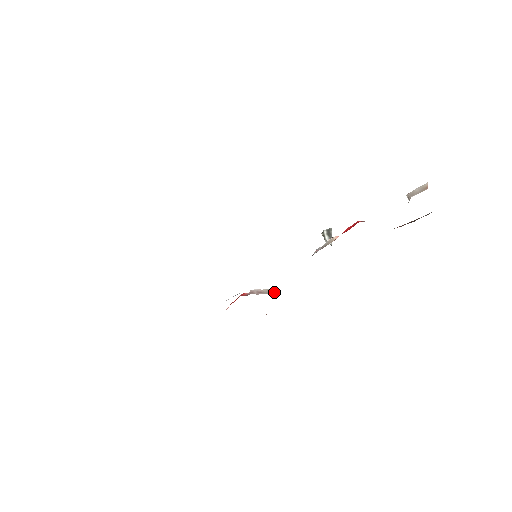
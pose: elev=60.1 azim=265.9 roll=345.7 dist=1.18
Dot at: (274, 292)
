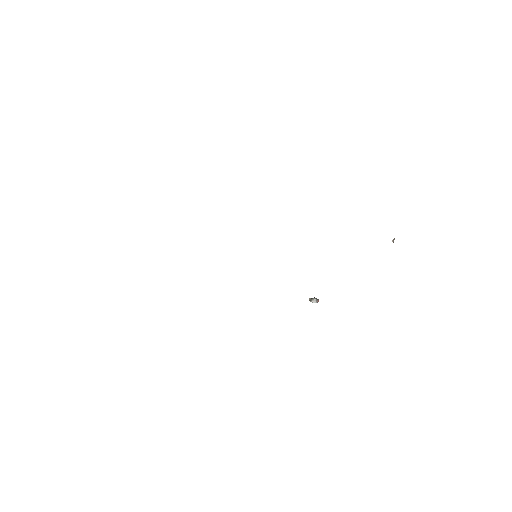
Dot at: occluded
